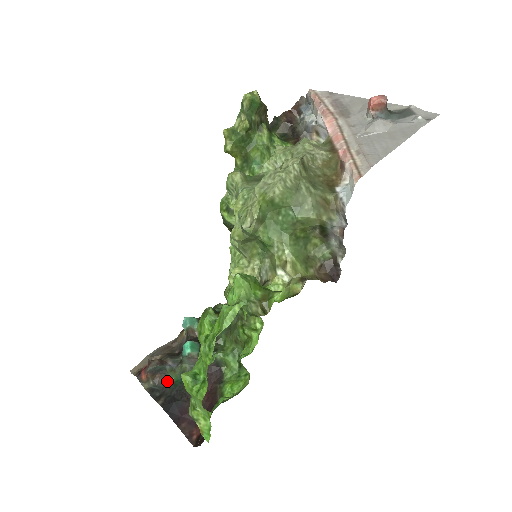
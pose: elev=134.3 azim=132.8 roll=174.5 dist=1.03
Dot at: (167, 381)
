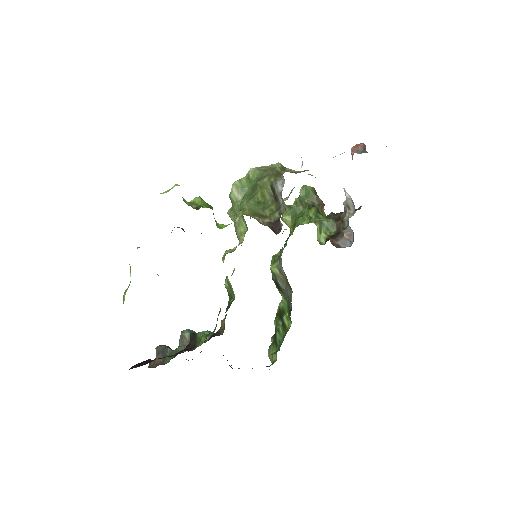
Dot at: (162, 363)
